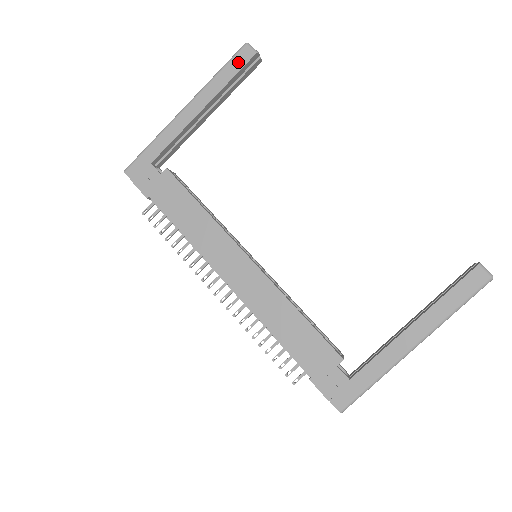
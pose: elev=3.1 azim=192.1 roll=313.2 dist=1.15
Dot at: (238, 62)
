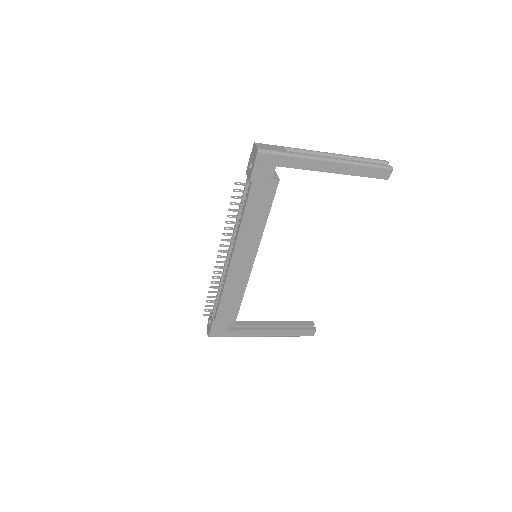
Dot at: (377, 173)
